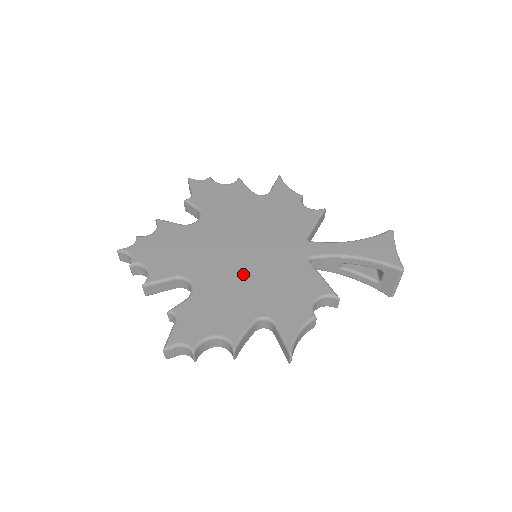
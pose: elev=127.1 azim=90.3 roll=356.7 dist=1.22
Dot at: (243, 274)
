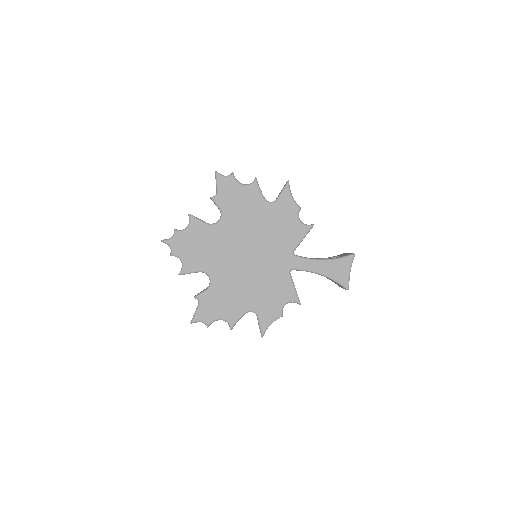
Dot at: (244, 277)
